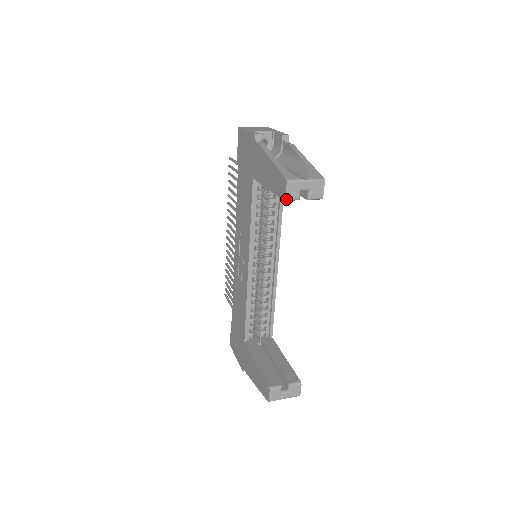
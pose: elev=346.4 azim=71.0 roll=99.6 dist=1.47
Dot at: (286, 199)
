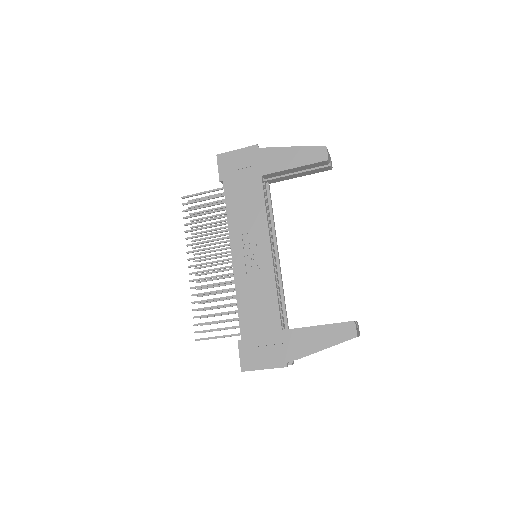
Dot at: (328, 159)
